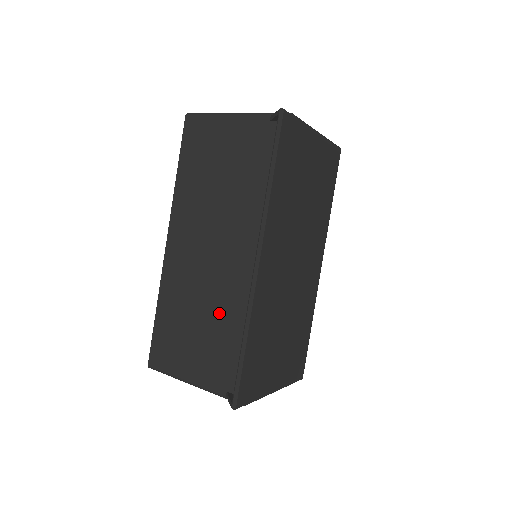
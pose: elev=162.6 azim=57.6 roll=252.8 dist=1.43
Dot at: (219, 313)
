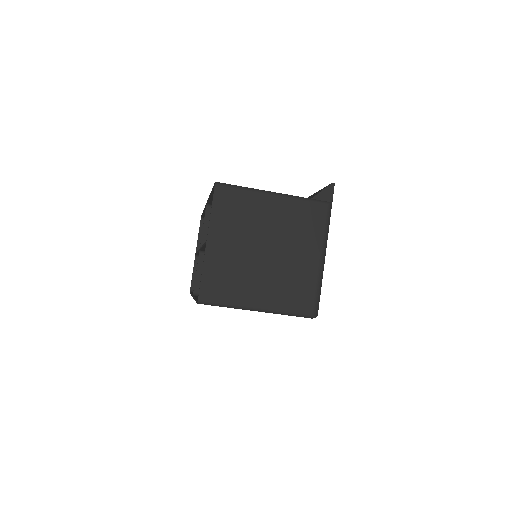
Dot at: occluded
